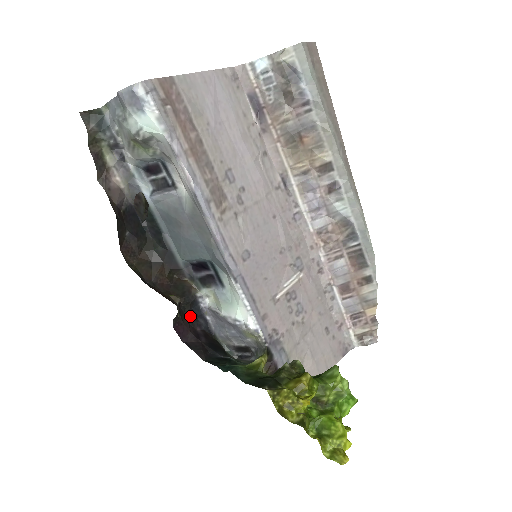
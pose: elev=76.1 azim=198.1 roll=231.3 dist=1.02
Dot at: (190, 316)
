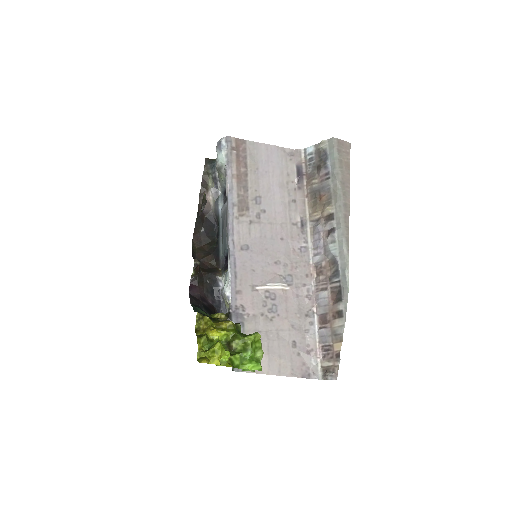
Dot at: (208, 289)
